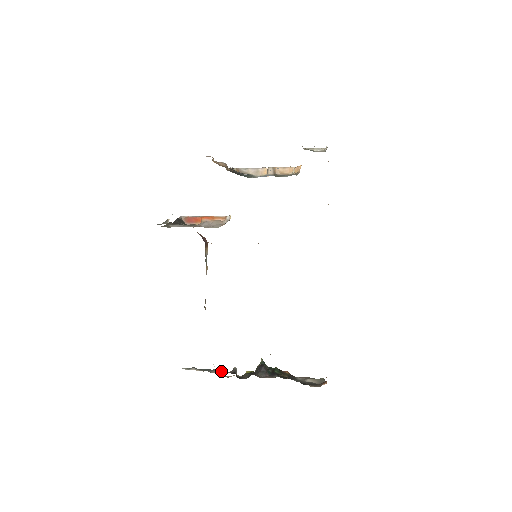
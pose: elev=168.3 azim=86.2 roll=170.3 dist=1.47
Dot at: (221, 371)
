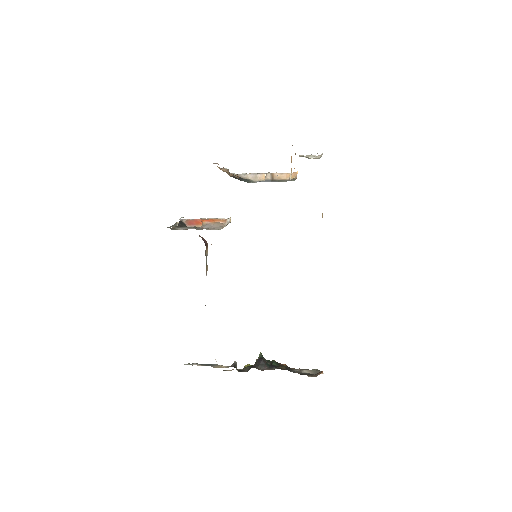
Dot at: (222, 365)
